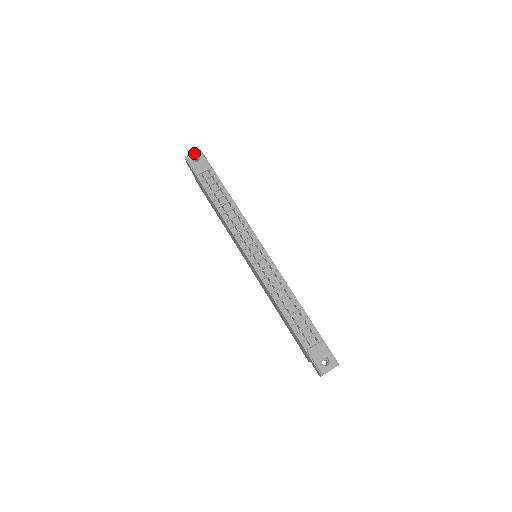
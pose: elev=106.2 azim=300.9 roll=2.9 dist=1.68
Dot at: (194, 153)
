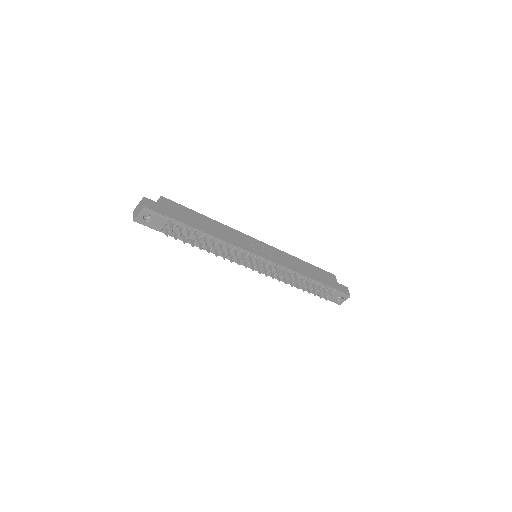
Dot at: (140, 215)
